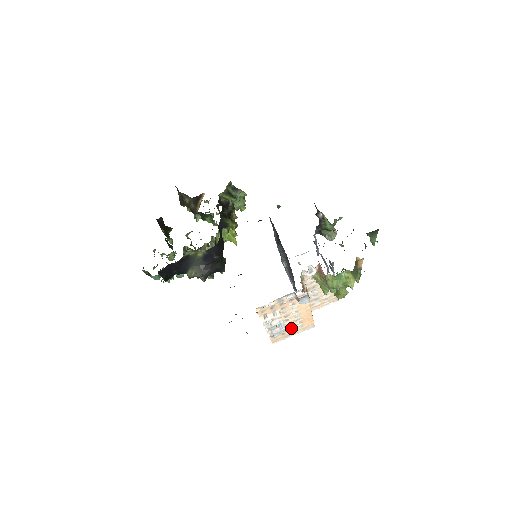
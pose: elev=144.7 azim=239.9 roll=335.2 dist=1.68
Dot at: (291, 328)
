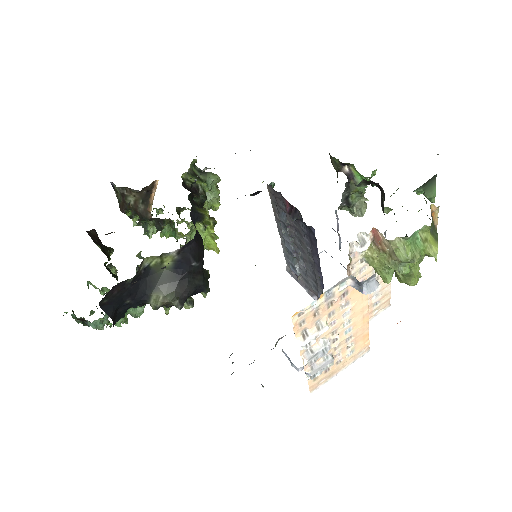
Dot at: (338, 357)
